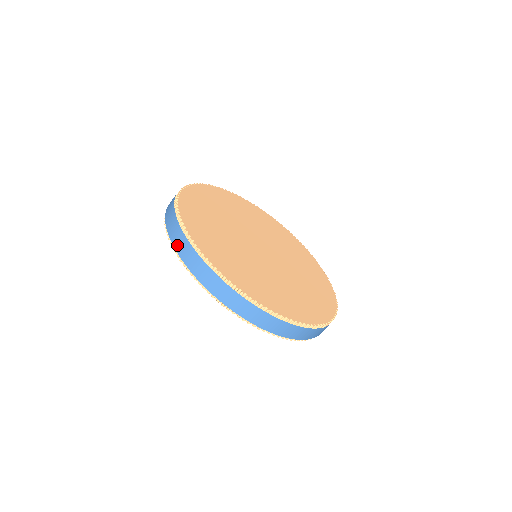
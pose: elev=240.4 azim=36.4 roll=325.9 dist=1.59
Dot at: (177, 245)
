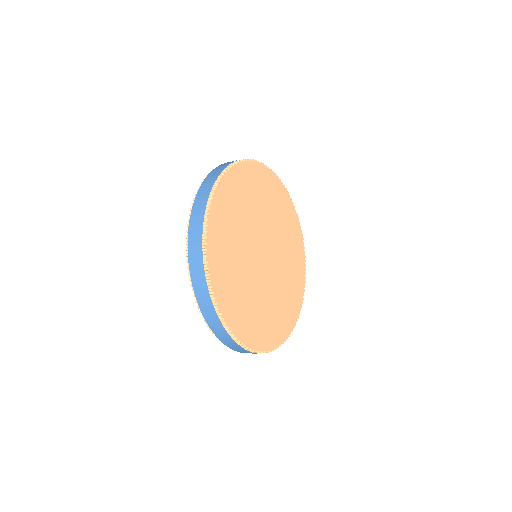
Dot at: occluded
